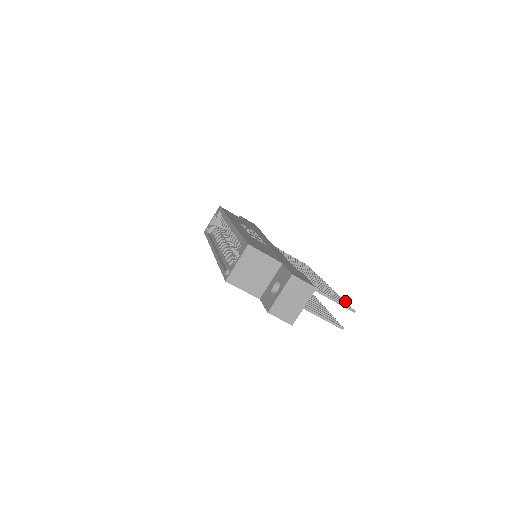
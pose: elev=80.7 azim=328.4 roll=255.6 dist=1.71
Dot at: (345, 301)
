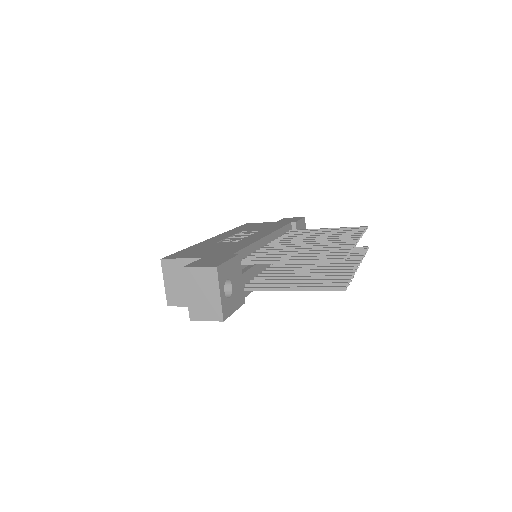
Dot at: (346, 252)
